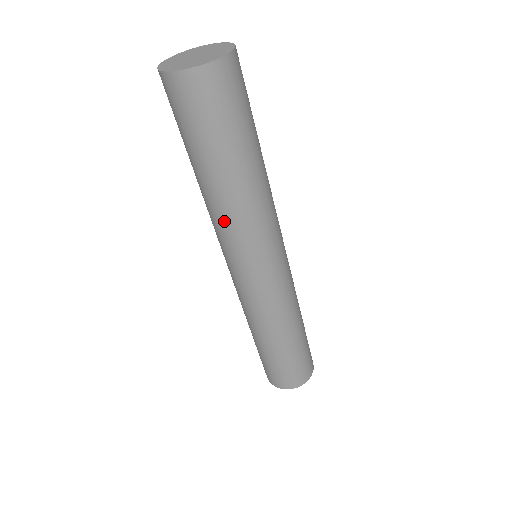
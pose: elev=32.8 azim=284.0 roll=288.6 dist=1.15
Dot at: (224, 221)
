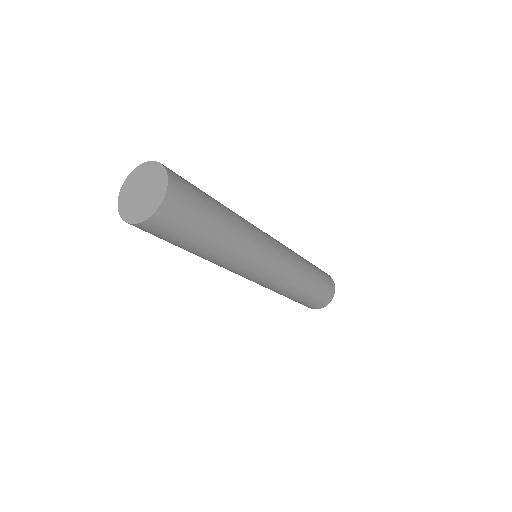
Dot at: (217, 264)
